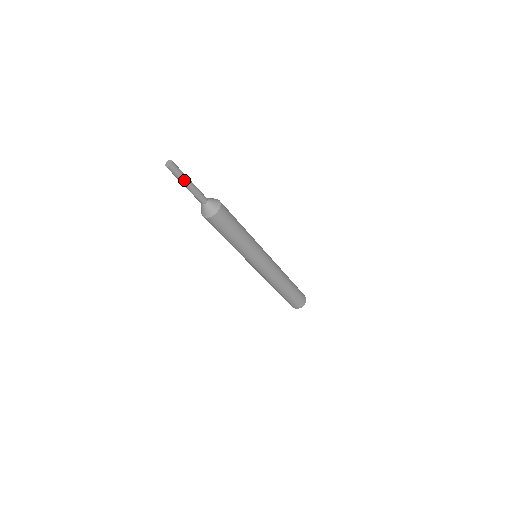
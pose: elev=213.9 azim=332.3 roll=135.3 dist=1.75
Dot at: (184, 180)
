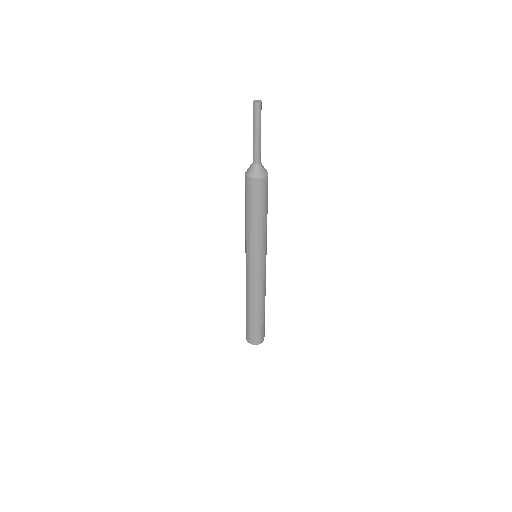
Dot at: (256, 126)
